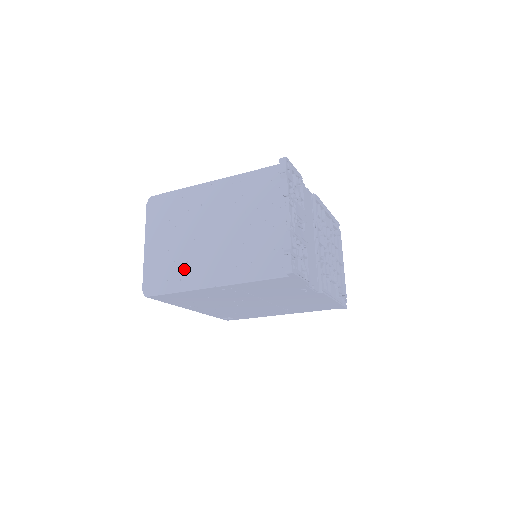
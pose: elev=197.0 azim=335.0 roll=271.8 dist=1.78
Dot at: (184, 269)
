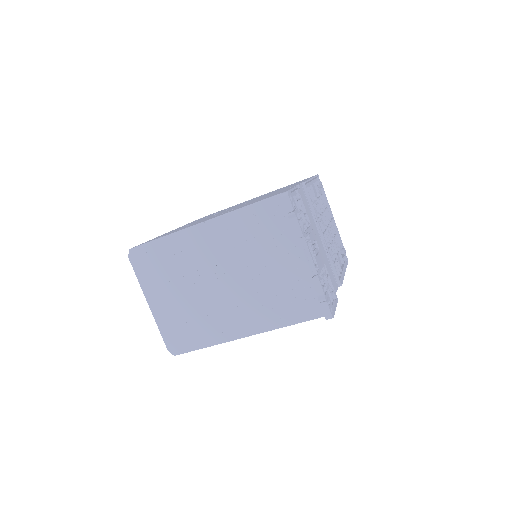
Dot at: (207, 324)
